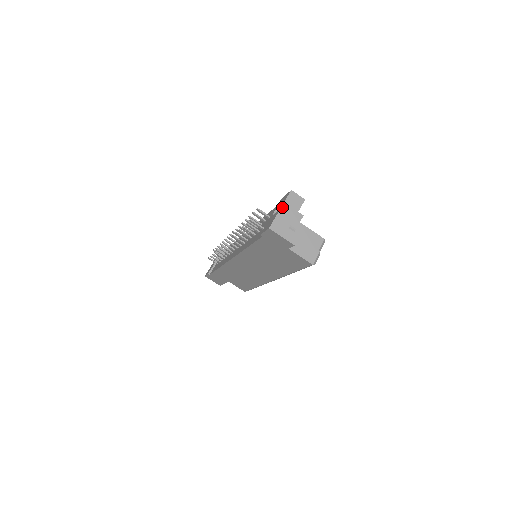
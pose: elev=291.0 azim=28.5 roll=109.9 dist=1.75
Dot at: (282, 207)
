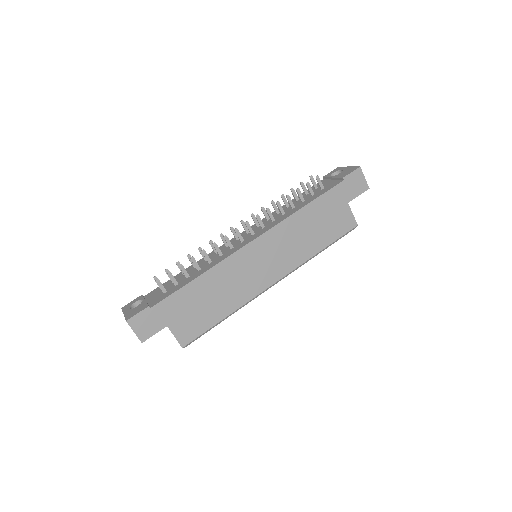
Dot at: (348, 167)
